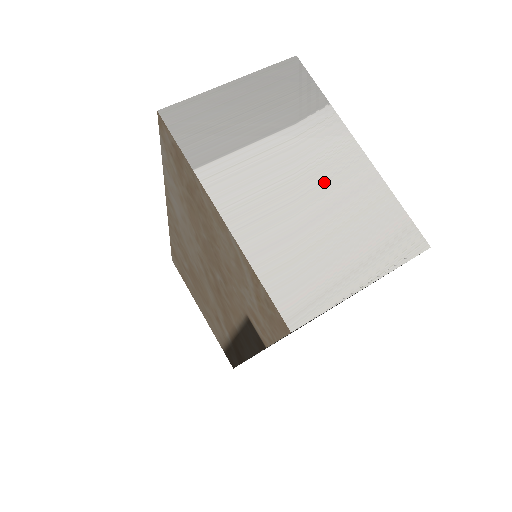
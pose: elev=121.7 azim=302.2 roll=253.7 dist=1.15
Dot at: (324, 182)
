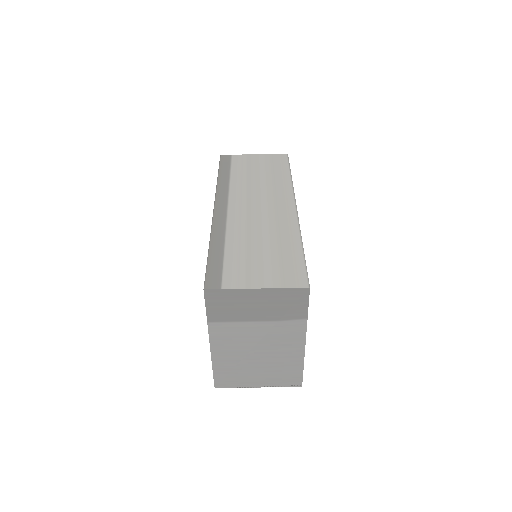
Dot at: (272, 349)
